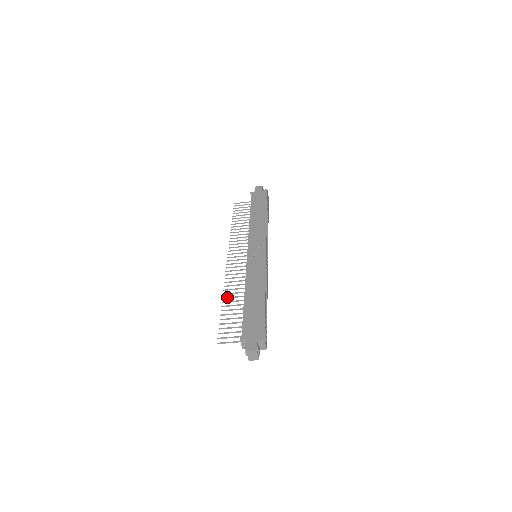
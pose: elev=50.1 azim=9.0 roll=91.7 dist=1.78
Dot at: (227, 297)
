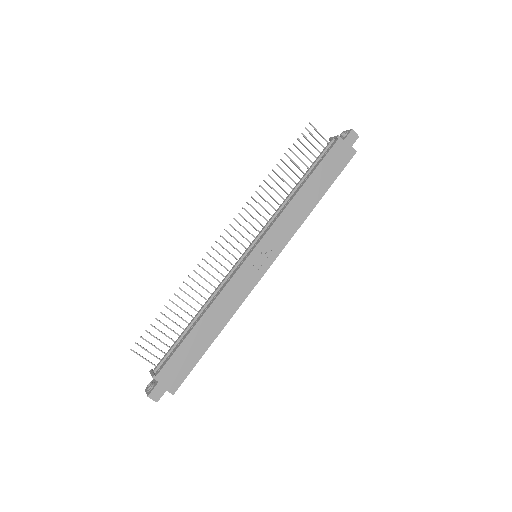
Dot at: (184, 291)
